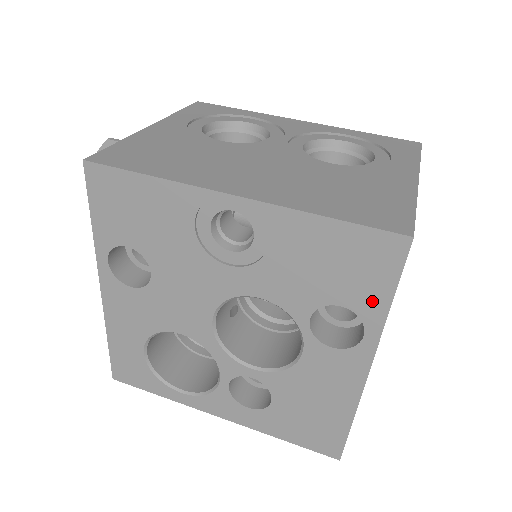
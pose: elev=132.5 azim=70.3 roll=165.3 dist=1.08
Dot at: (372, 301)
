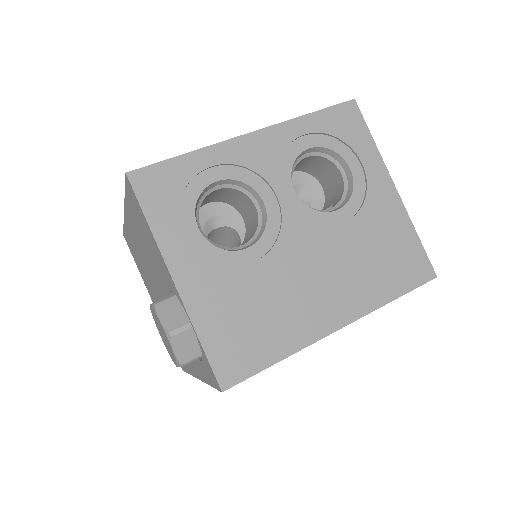
Dot at: occluded
